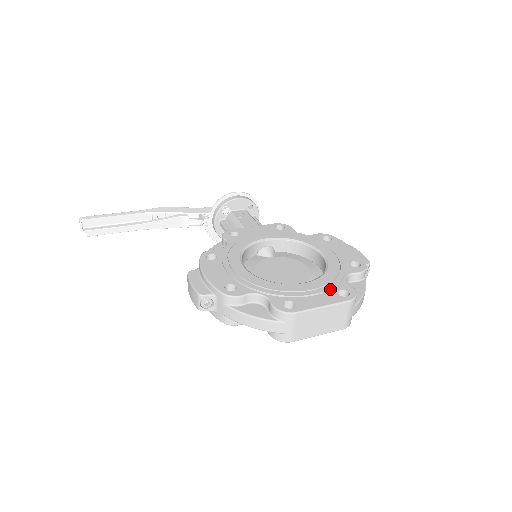
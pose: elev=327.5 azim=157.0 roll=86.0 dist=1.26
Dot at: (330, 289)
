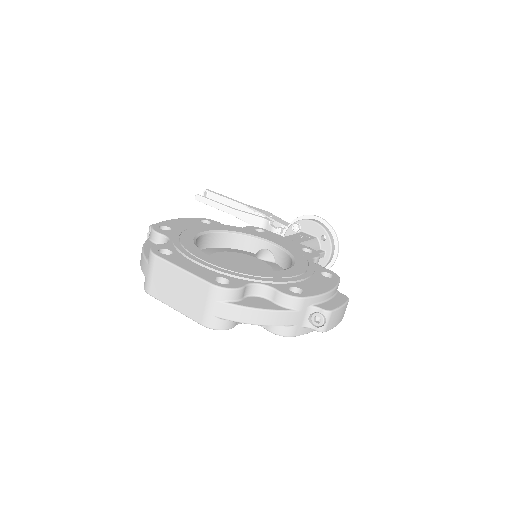
Dot at: (220, 272)
